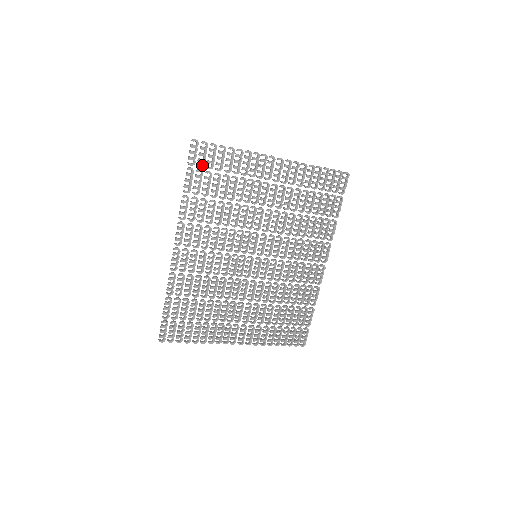
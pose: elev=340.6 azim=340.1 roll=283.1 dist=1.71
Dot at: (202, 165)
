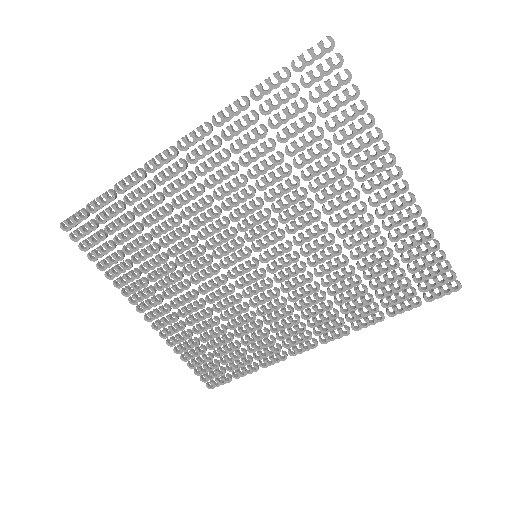
Dot at: (307, 84)
